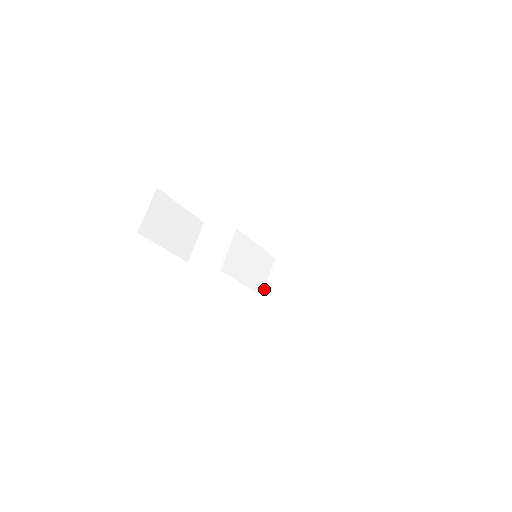
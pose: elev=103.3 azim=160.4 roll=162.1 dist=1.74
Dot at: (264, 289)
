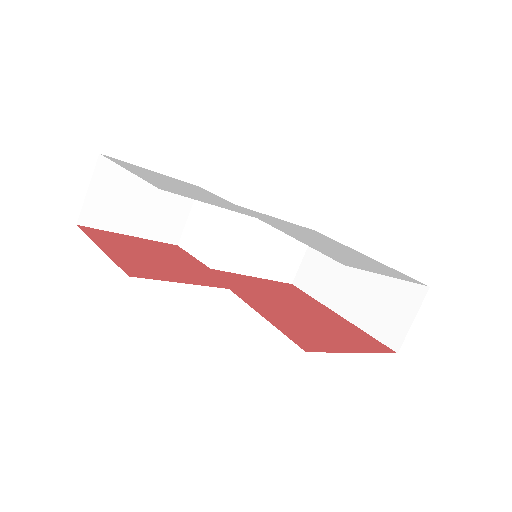
Dot at: (295, 275)
